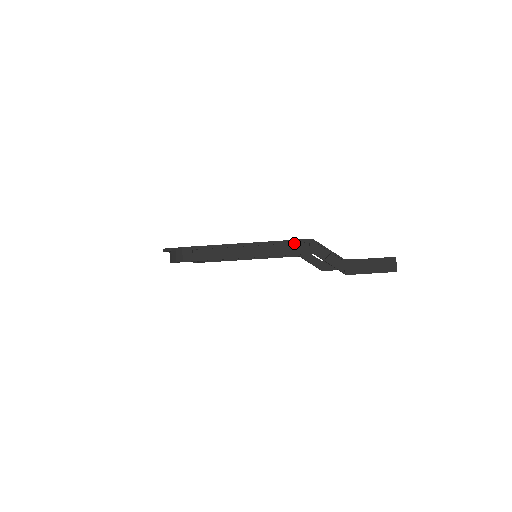
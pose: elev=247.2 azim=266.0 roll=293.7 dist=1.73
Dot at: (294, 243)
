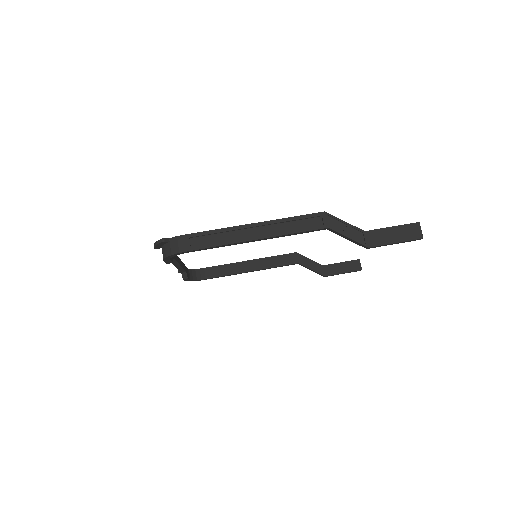
Dot at: (305, 219)
